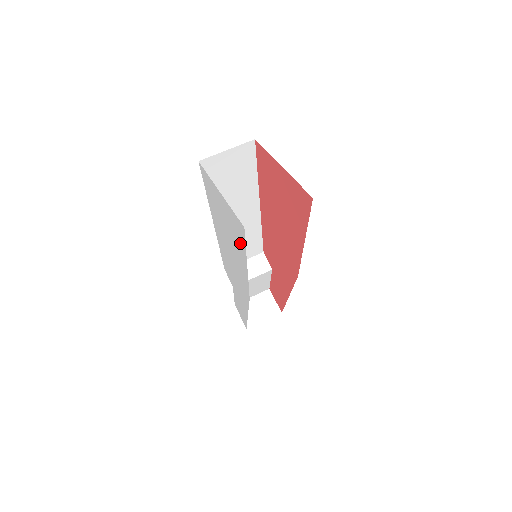
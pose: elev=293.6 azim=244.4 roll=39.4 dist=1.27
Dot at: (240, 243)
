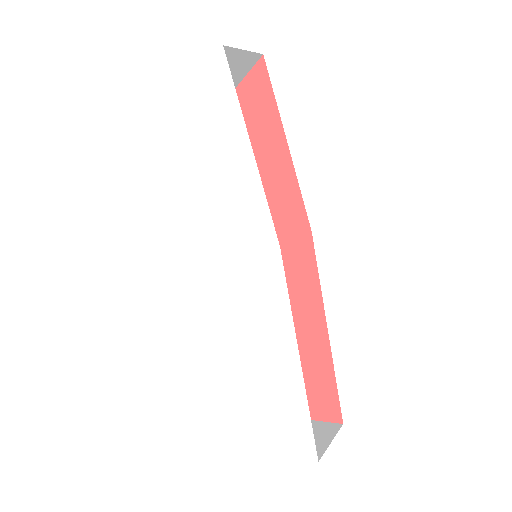
Dot at: (228, 115)
